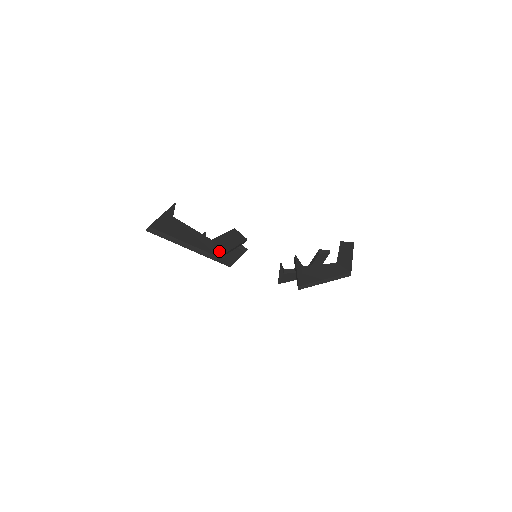
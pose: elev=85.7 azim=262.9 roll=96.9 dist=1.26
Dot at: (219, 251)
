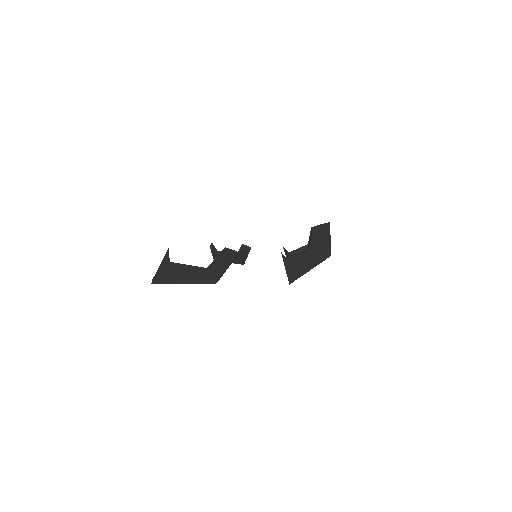
Dot at: (216, 275)
